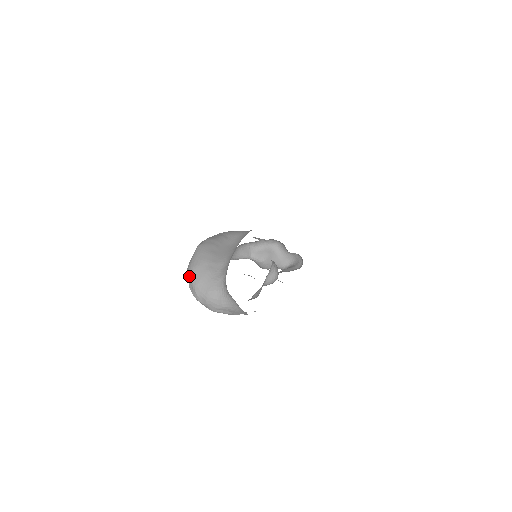
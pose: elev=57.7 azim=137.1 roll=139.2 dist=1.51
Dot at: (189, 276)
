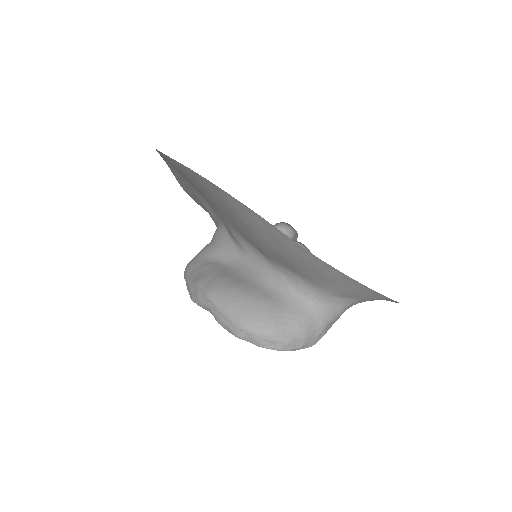
Dot at: (252, 333)
